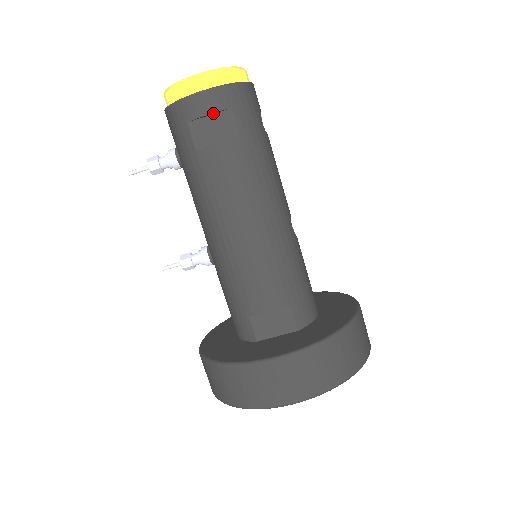
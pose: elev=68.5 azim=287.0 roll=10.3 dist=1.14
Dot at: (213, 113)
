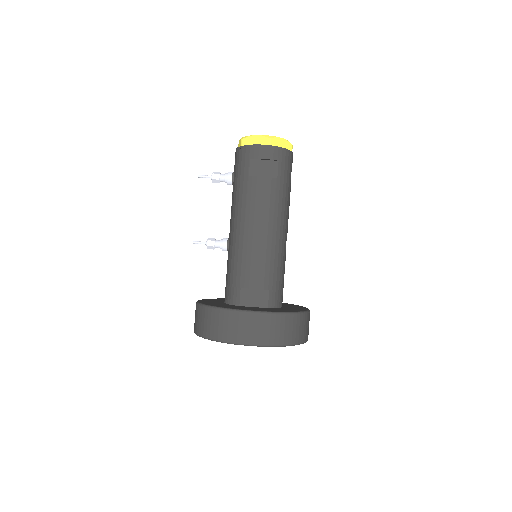
Dot at: (267, 159)
